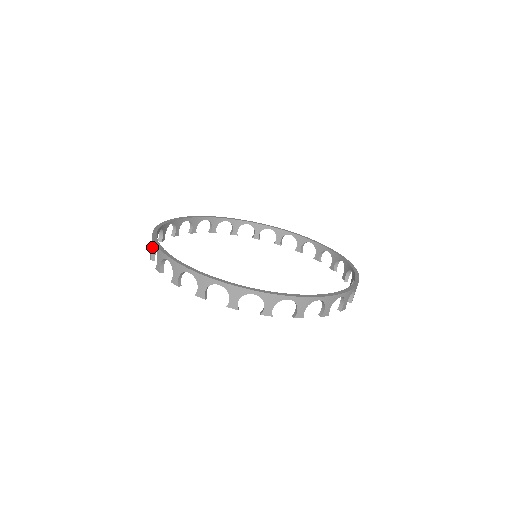
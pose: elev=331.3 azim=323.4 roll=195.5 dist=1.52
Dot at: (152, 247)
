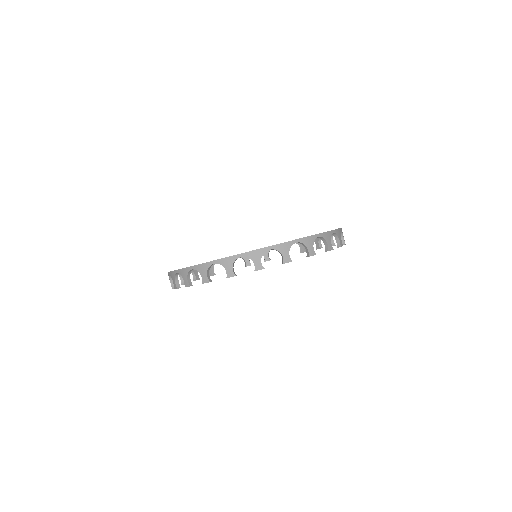
Dot at: occluded
